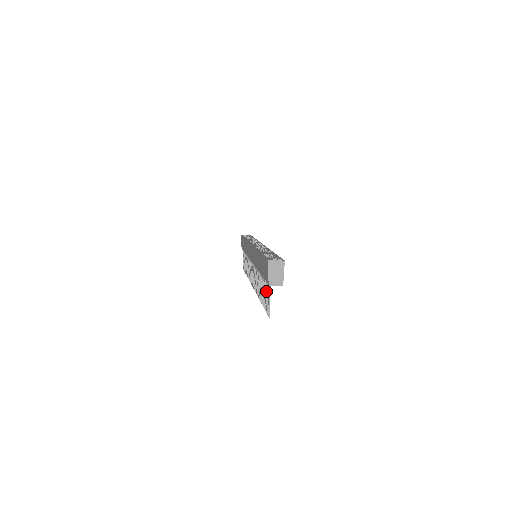
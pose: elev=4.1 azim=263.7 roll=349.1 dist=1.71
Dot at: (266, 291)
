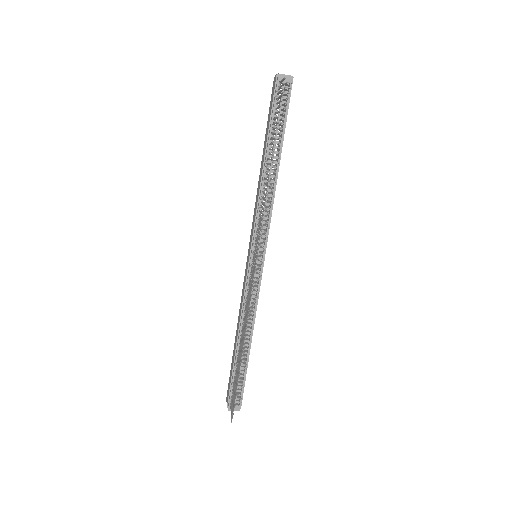
Dot at: (276, 108)
